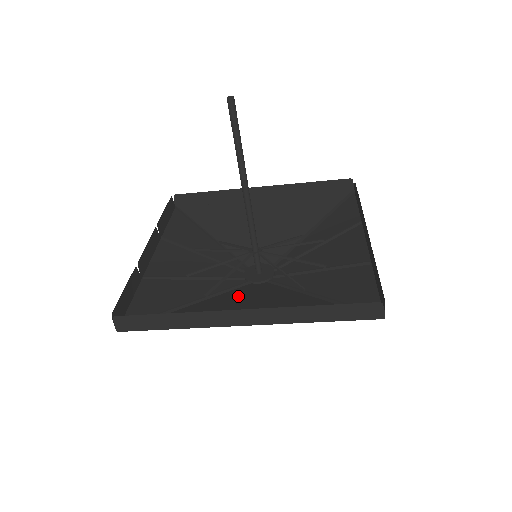
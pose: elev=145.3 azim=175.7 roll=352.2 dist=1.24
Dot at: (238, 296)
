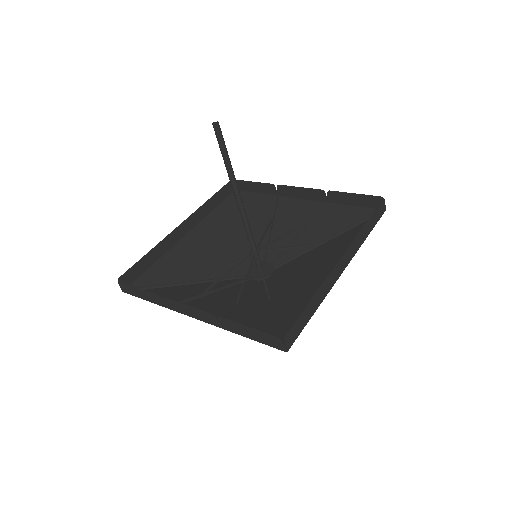
Dot at: (284, 284)
